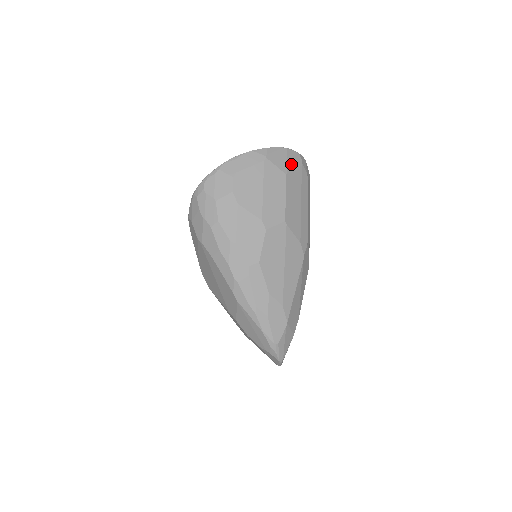
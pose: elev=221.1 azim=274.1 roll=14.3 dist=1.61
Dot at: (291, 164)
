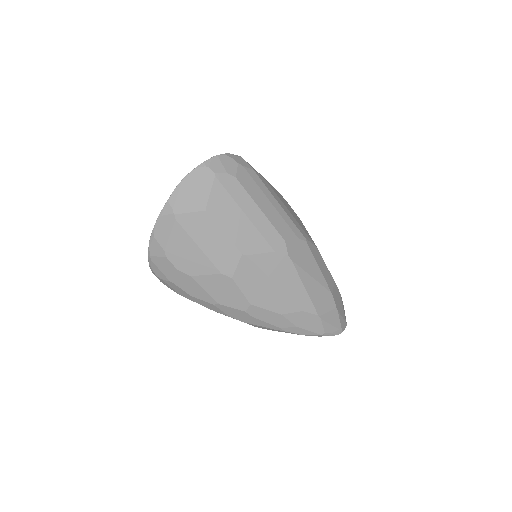
Dot at: (203, 191)
